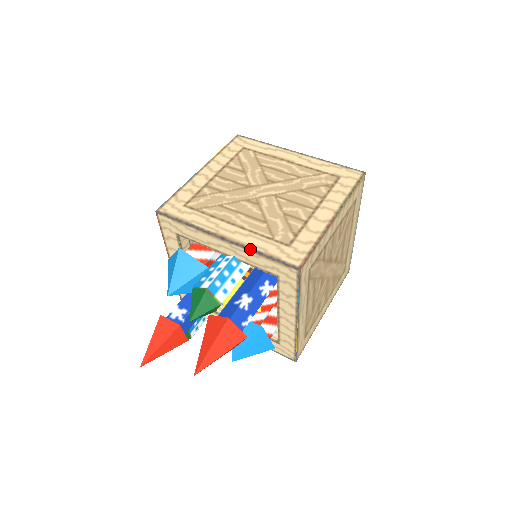
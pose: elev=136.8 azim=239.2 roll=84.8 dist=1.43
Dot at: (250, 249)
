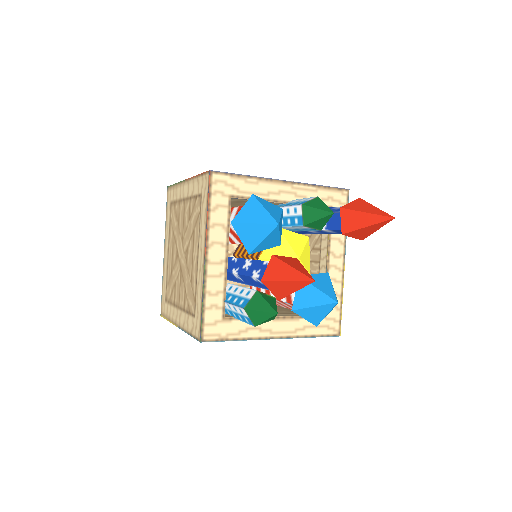
Dot at: occluded
